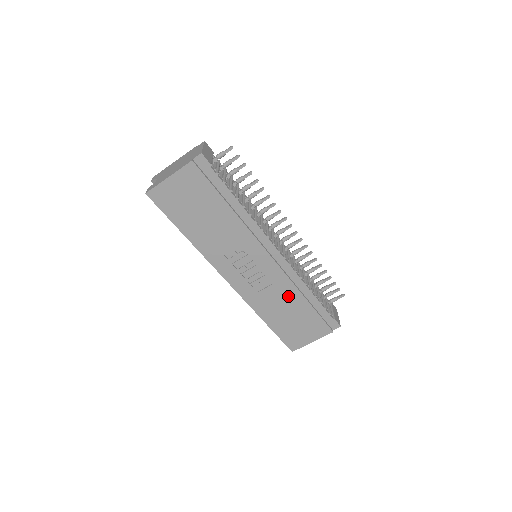
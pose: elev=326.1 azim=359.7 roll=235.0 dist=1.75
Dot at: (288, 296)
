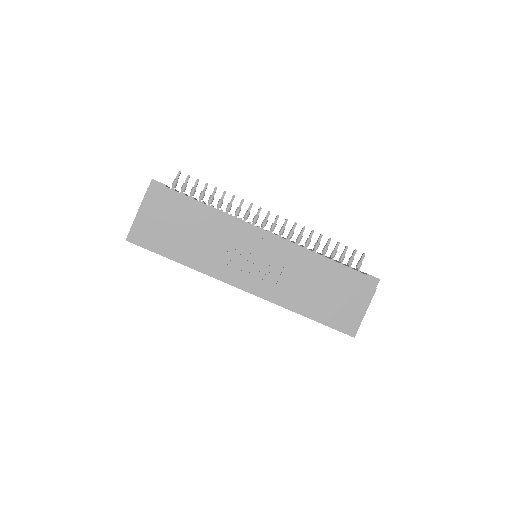
Dot at: (306, 273)
